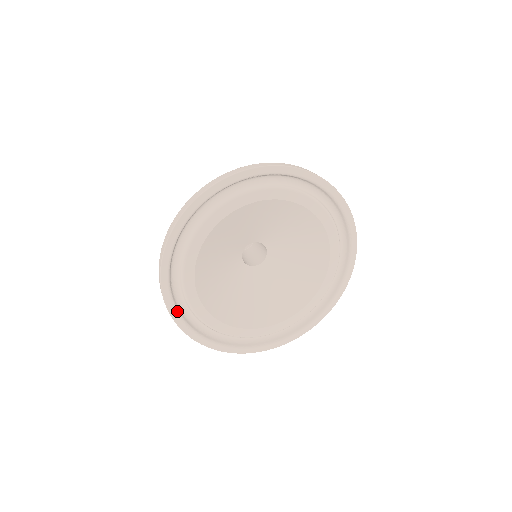
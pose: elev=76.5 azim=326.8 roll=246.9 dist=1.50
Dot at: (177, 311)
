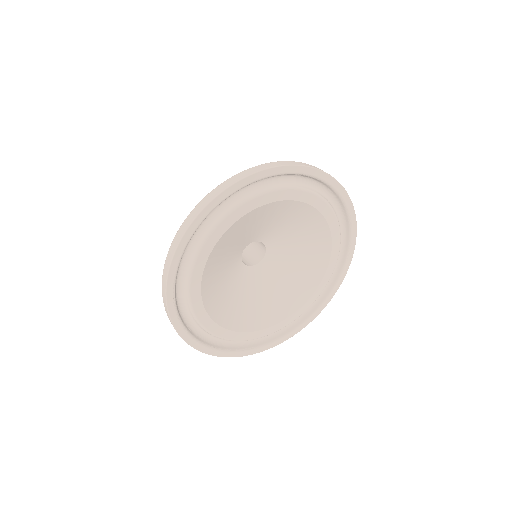
Dot at: (174, 297)
